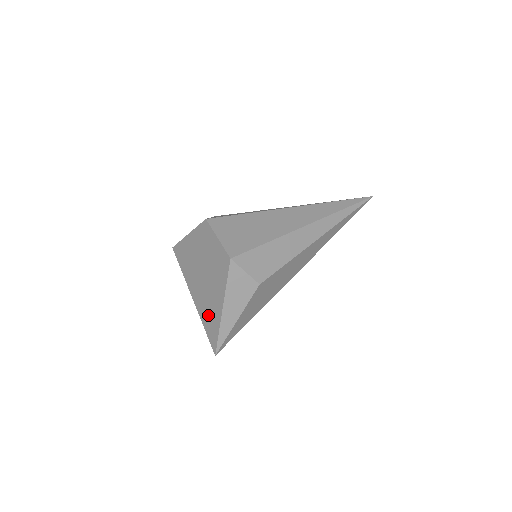
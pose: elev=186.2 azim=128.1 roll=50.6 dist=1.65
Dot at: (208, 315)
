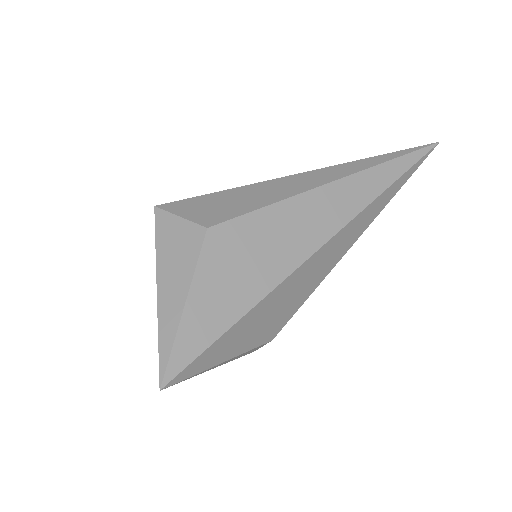
Dot at: occluded
